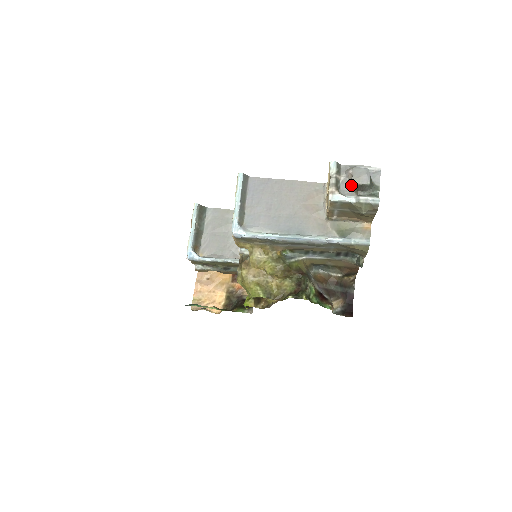
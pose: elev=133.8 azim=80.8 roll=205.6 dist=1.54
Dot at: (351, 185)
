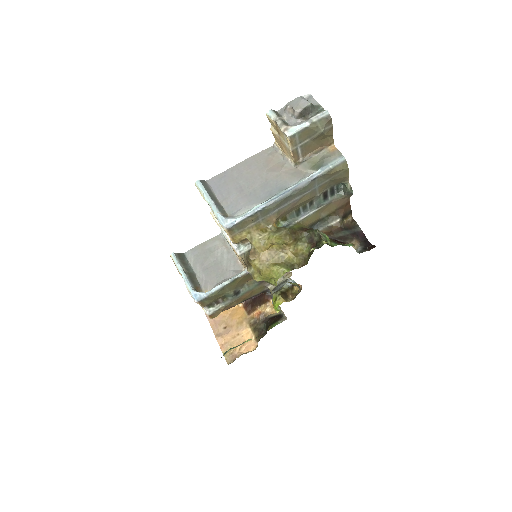
Dot at: (296, 116)
